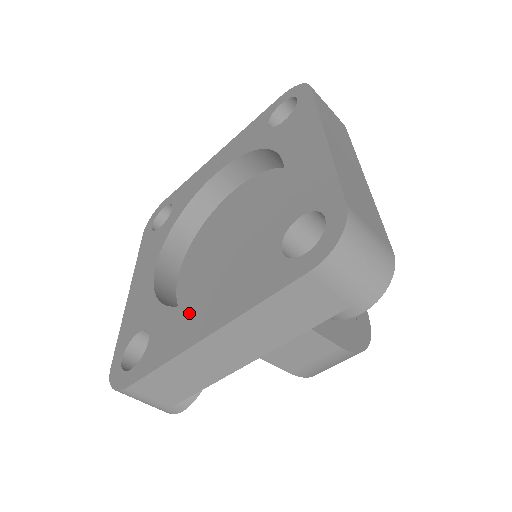
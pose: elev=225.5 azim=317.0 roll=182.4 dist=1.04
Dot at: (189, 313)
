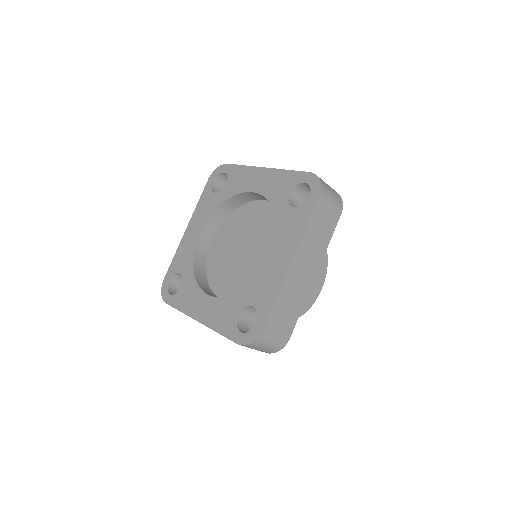
Dot at: (199, 296)
